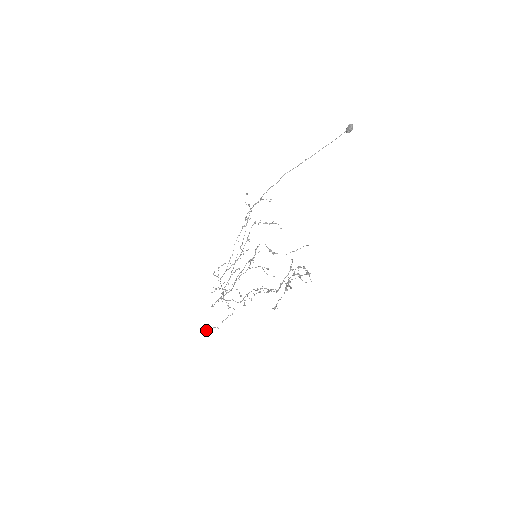
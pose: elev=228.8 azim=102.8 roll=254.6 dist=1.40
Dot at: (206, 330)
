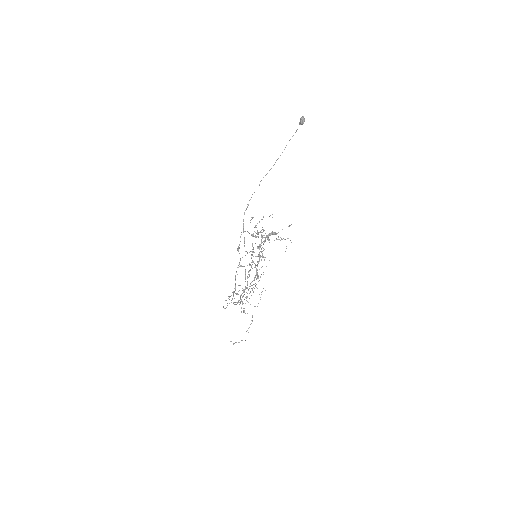
Dot at: (233, 344)
